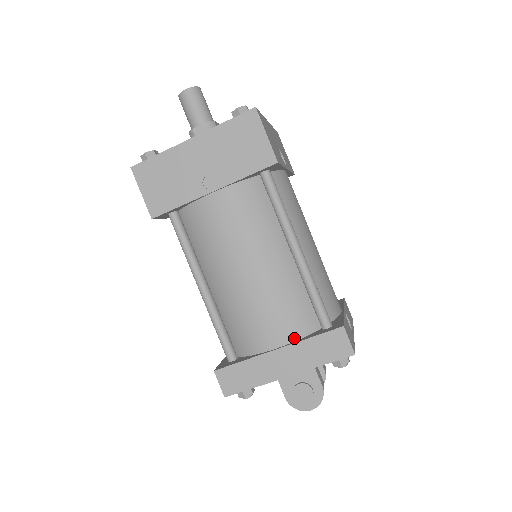
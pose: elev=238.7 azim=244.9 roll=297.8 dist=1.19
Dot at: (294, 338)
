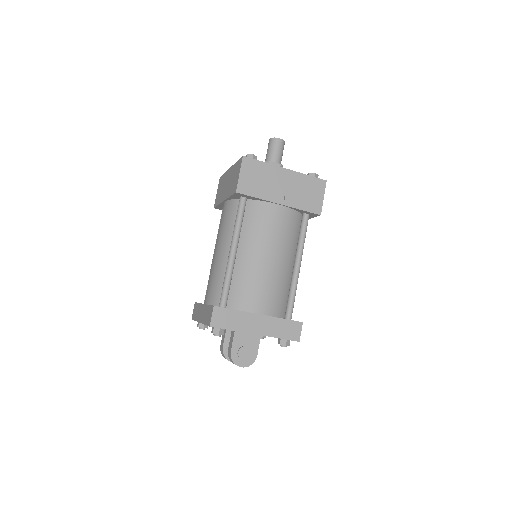
Dot at: (271, 314)
